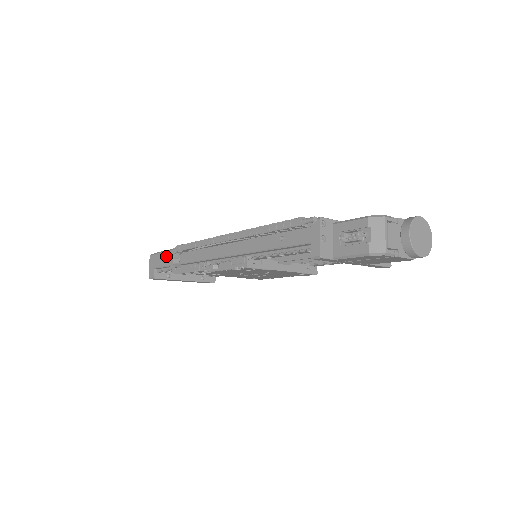
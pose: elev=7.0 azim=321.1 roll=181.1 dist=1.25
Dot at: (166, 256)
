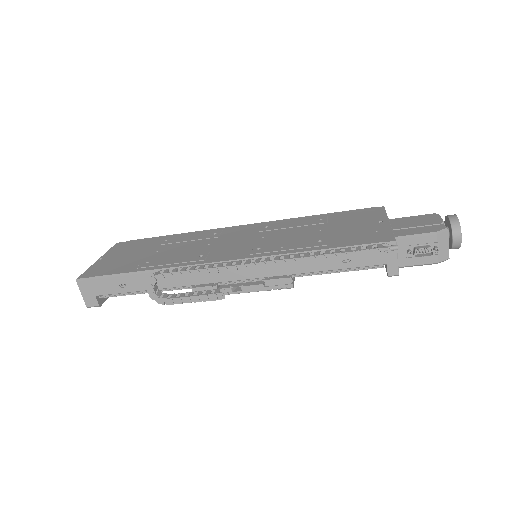
Dot at: (122, 282)
